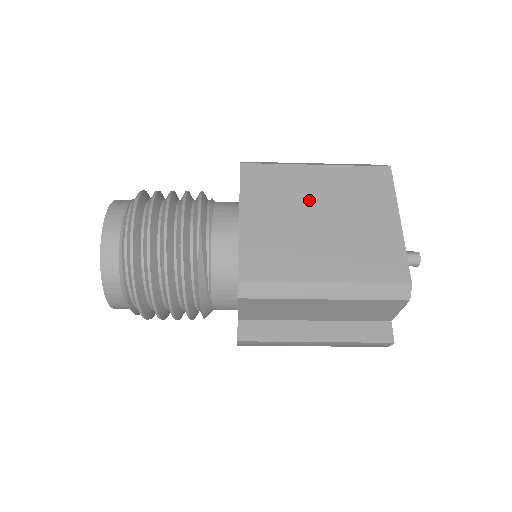
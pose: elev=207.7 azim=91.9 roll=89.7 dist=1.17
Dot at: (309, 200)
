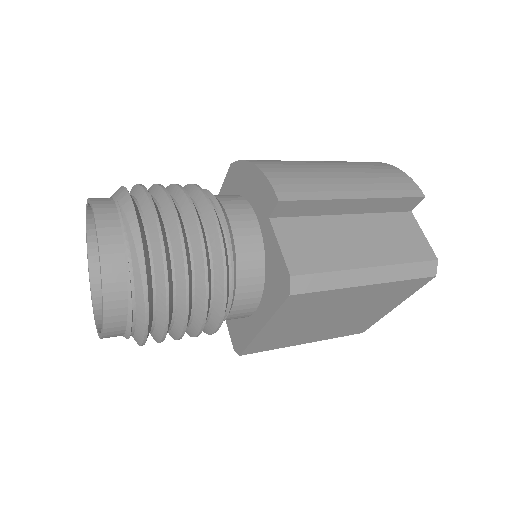
Dot at: (336, 309)
